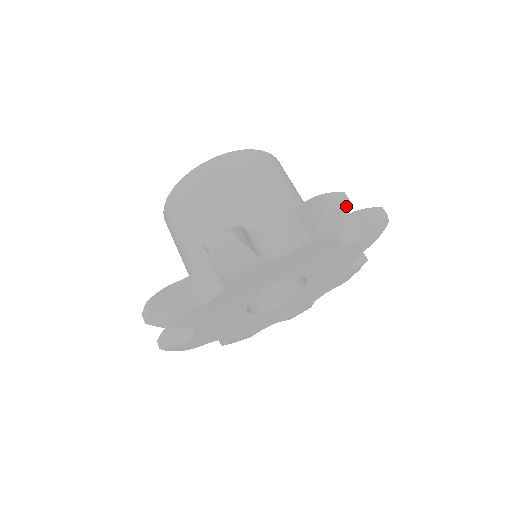
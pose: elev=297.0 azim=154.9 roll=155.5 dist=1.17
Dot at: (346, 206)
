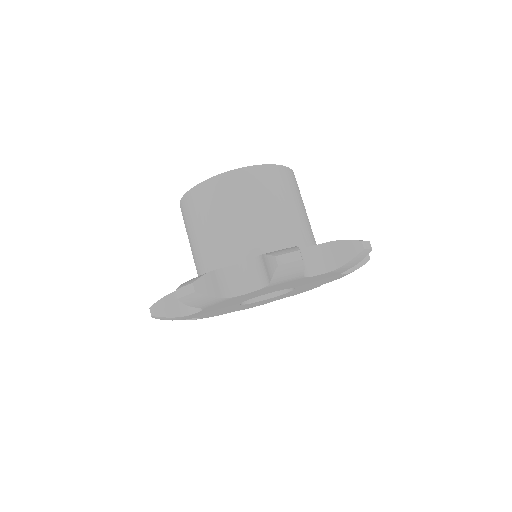
Dot at: (368, 253)
